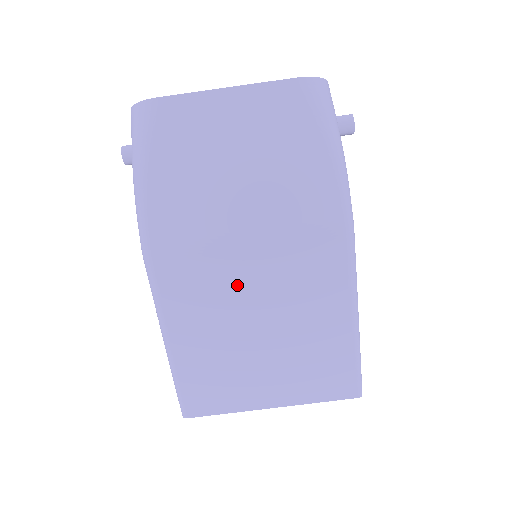
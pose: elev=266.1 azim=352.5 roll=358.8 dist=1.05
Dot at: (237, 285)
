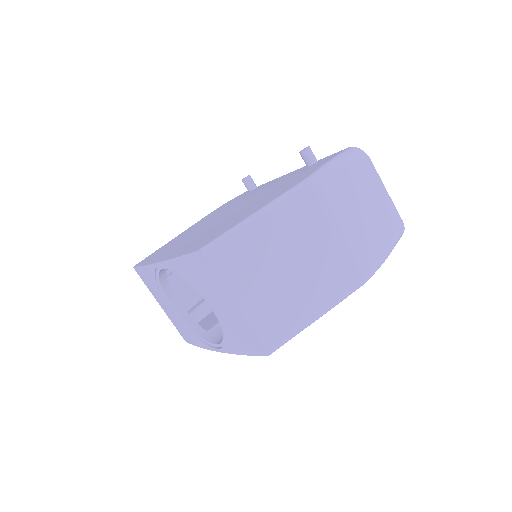
Dot at: (313, 240)
